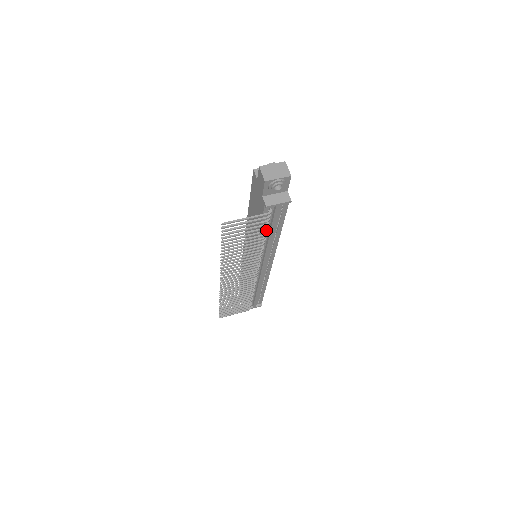
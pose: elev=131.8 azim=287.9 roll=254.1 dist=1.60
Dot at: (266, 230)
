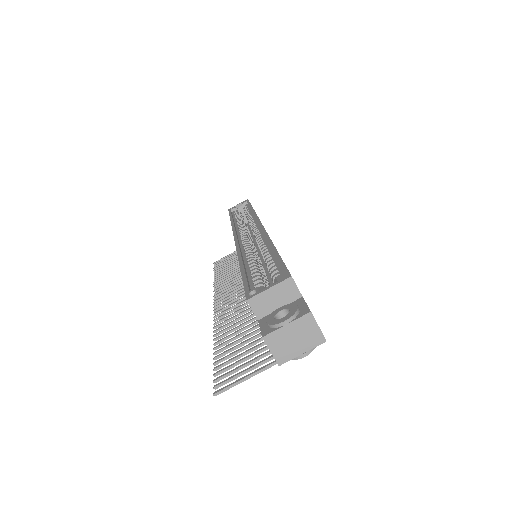
Dot at: occluded
